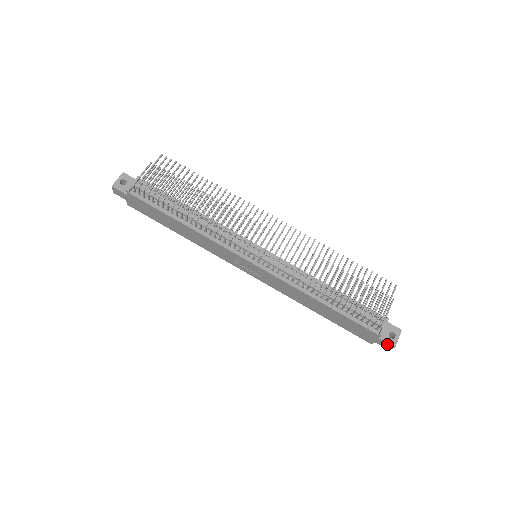
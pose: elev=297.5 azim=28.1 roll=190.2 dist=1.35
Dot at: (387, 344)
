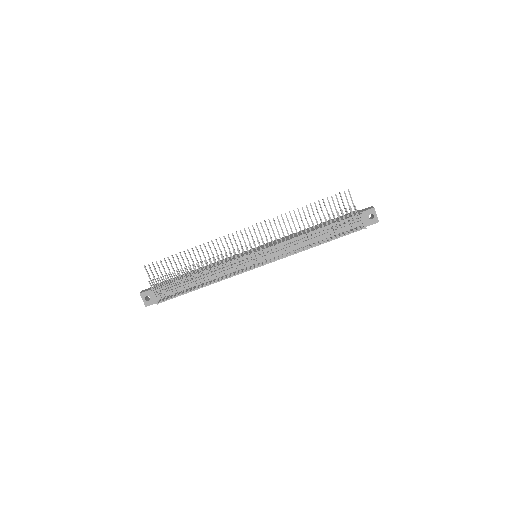
Dot at: occluded
